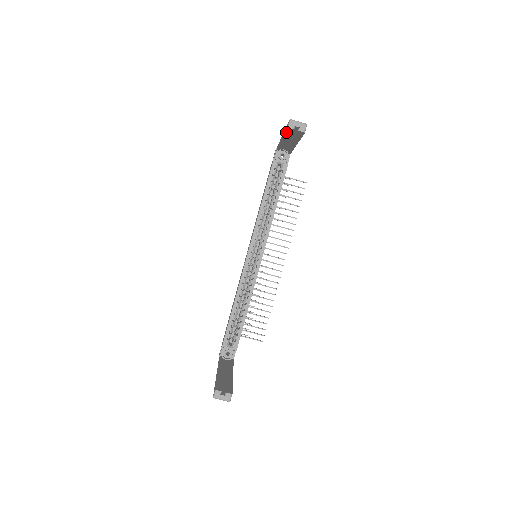
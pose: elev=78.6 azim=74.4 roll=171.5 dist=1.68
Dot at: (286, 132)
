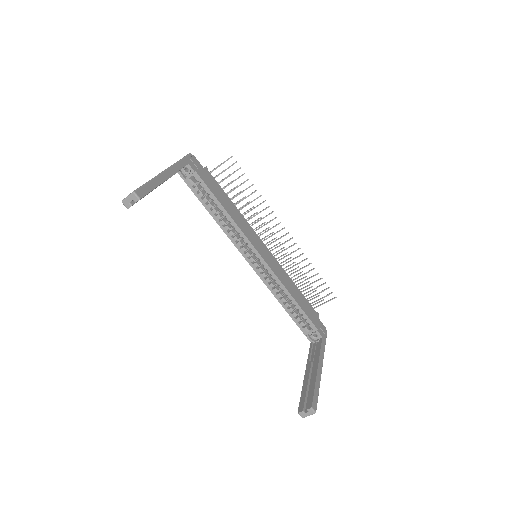
Dot at: occluded
